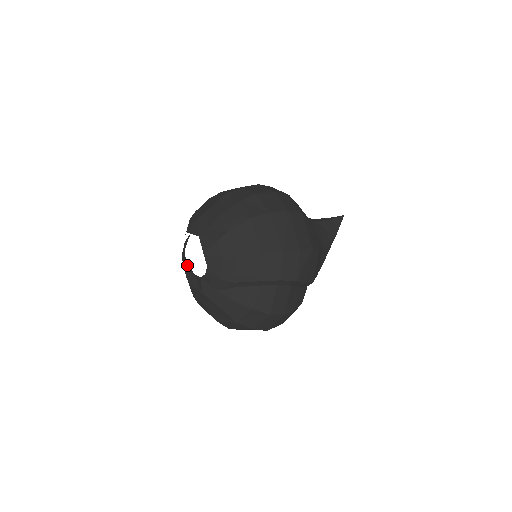
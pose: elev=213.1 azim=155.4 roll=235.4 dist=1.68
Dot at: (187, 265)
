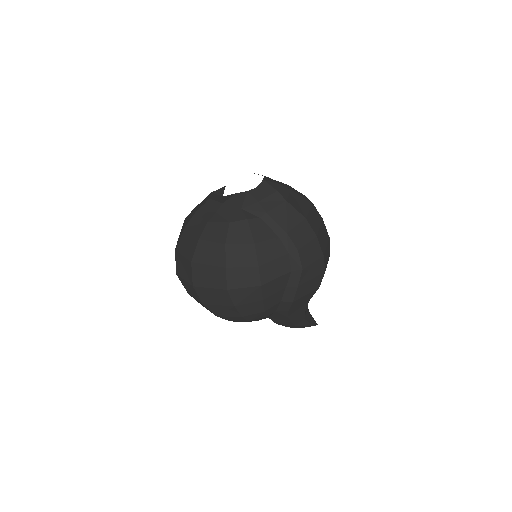
Dot at: (220, 191)
